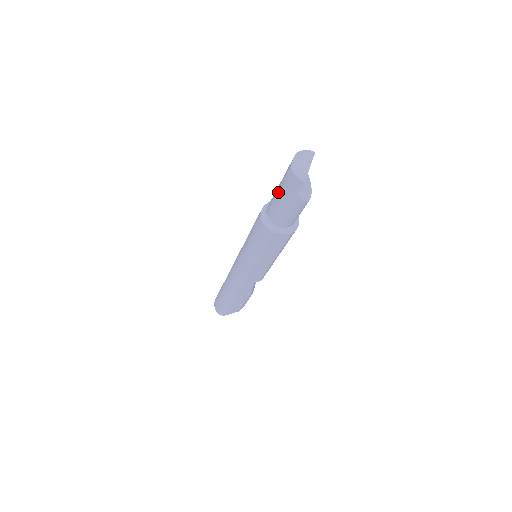
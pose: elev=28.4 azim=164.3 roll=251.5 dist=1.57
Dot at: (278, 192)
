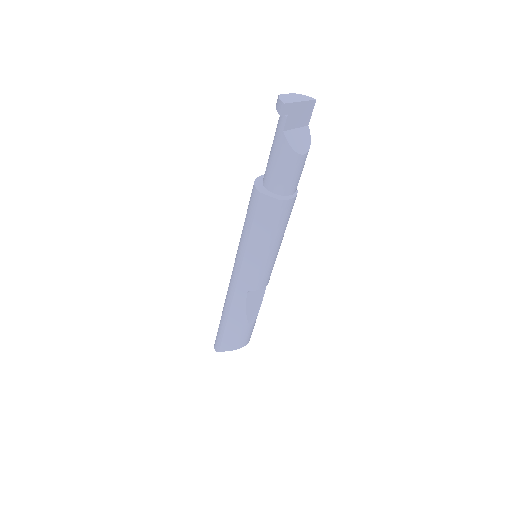
Dot at: occluded
